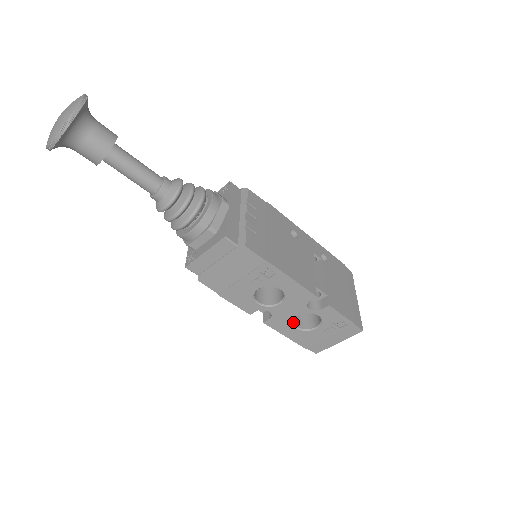
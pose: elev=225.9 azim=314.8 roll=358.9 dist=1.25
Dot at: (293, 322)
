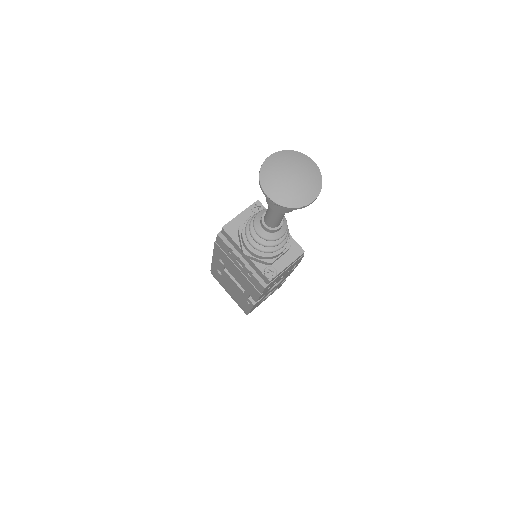
Dot at: (263, 298)
